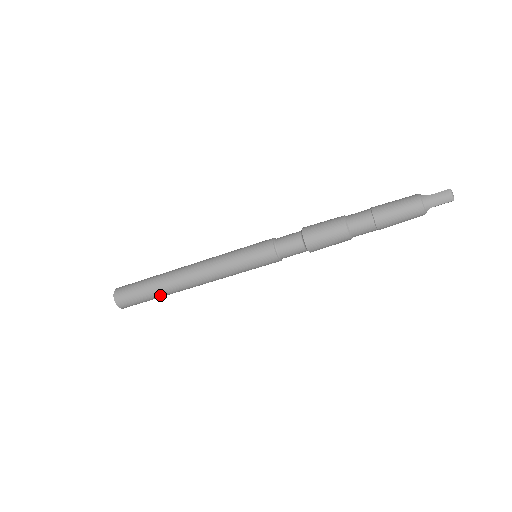
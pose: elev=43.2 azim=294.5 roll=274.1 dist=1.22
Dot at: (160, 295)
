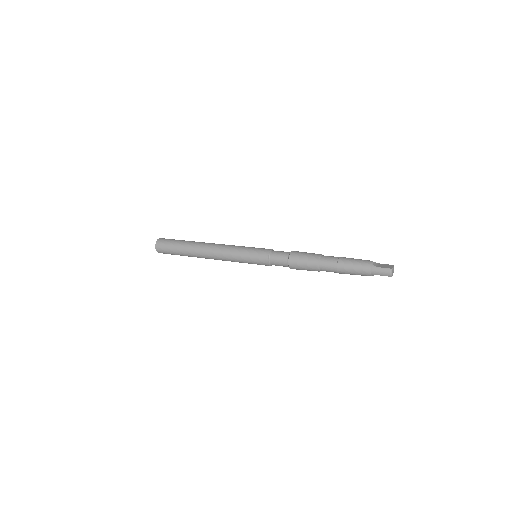
Dot at: occluded
